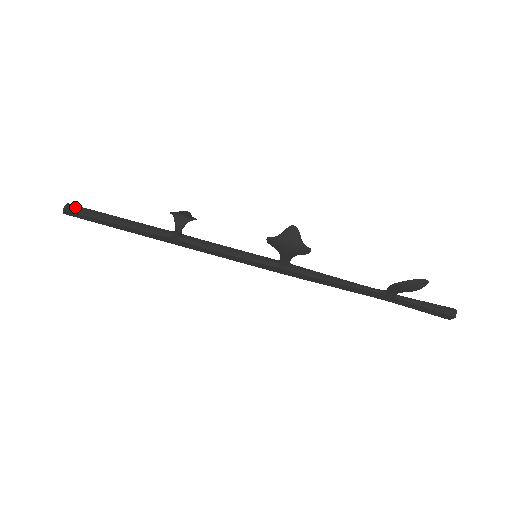
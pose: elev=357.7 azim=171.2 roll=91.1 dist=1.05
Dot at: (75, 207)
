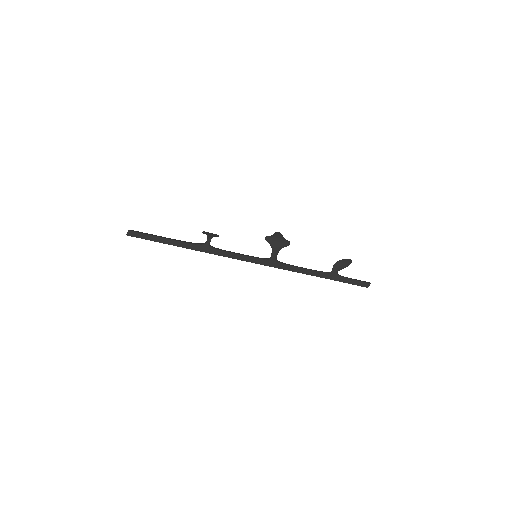
Dot at: (136, 231)
